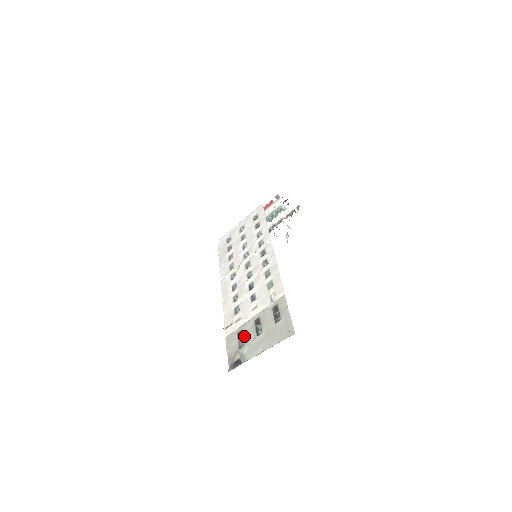
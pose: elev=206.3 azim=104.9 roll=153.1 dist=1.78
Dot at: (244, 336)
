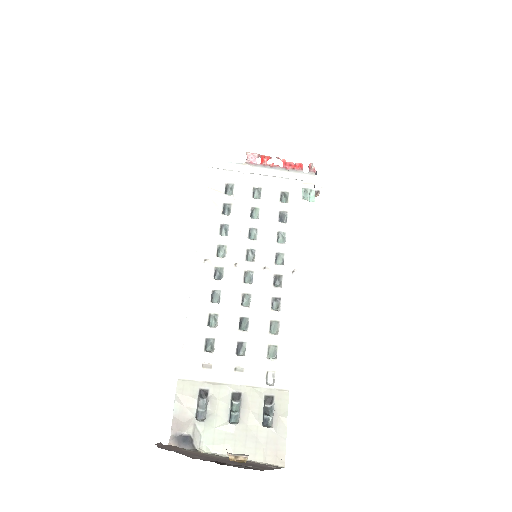
Dot at: (210, 406)
